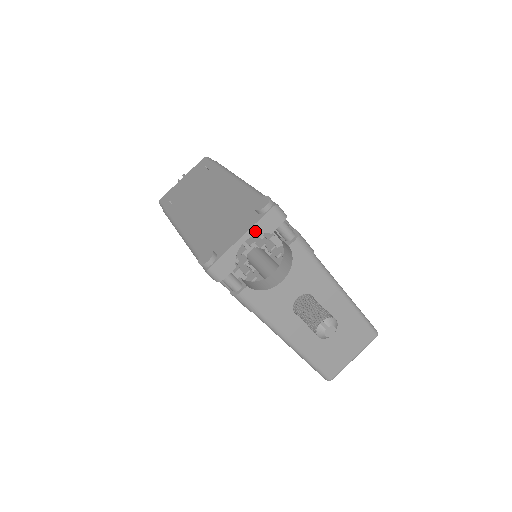
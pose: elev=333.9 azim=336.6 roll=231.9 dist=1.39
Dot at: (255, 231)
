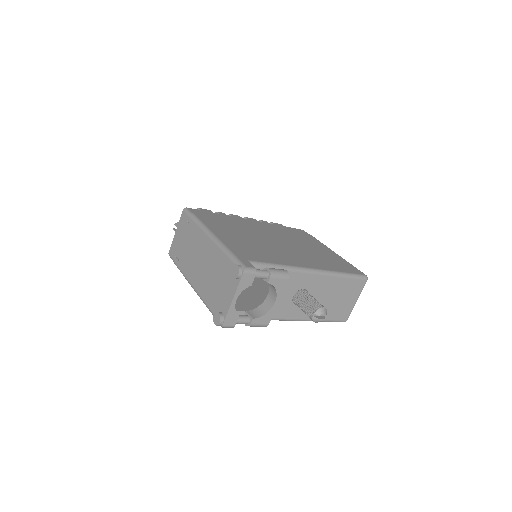
Dot at: (240, 291)
